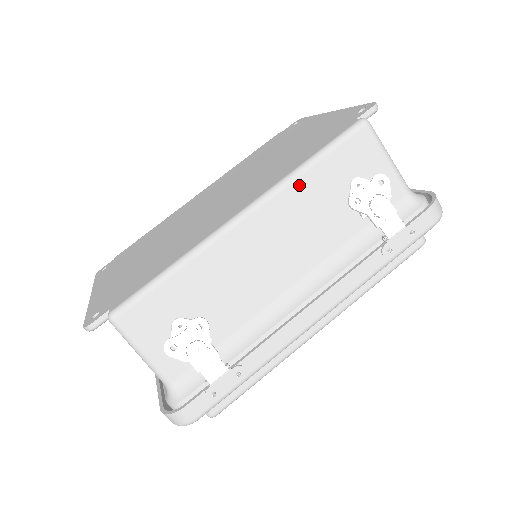
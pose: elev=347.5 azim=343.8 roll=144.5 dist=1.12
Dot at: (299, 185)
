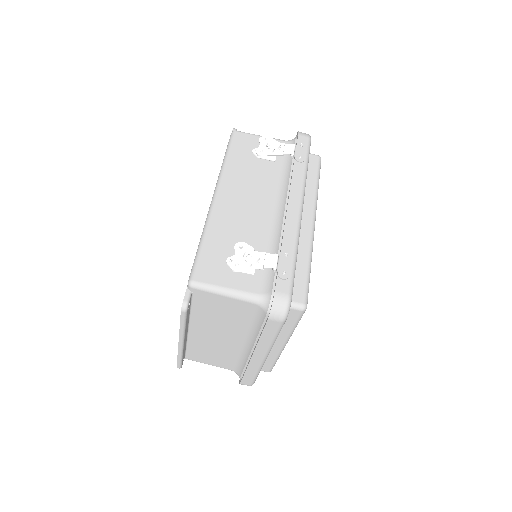
Dot at: (229, 169)
